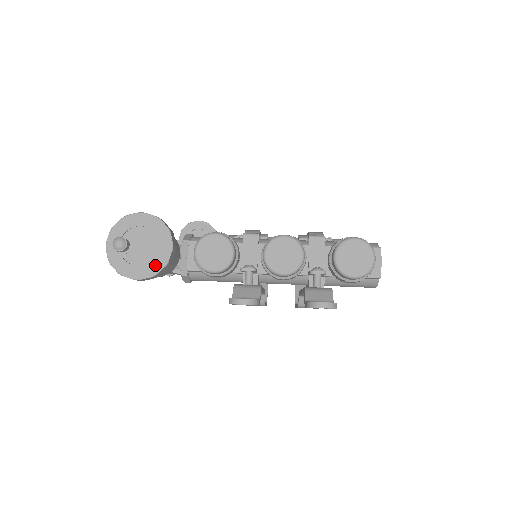
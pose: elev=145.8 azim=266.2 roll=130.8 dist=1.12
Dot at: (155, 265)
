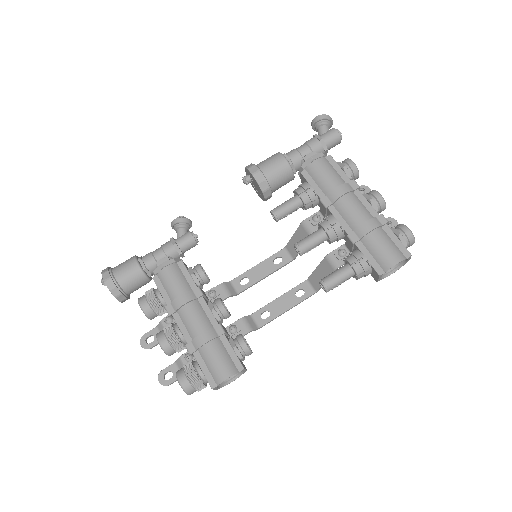
Dot at: occluded
